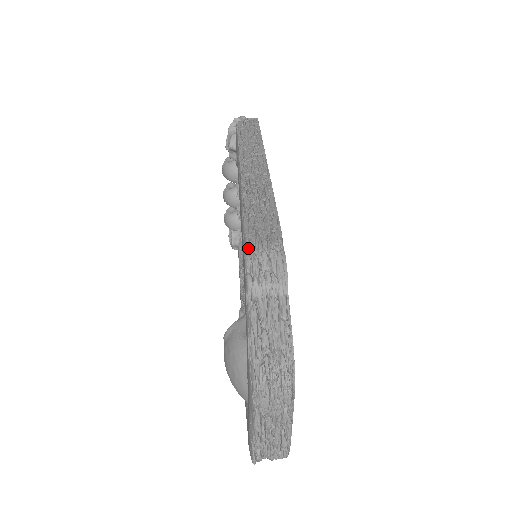
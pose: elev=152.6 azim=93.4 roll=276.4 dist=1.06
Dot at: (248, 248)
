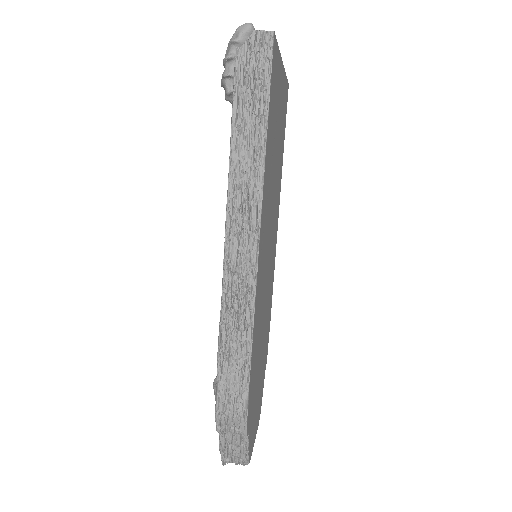
Dot at: (217, 410)
